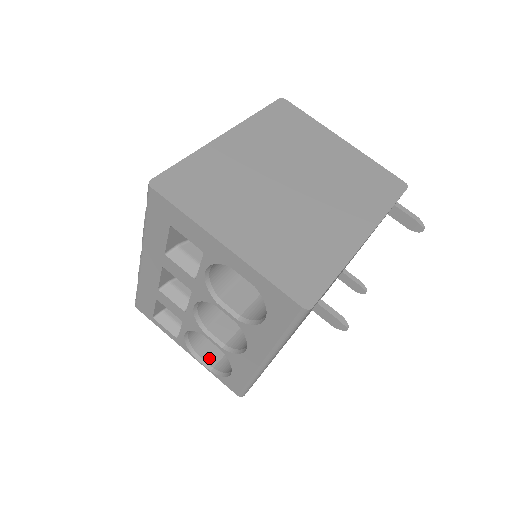
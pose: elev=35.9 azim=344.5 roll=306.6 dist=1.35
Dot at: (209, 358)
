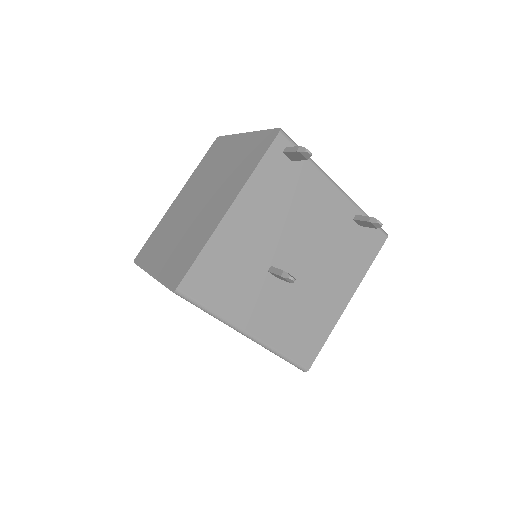
Dot at: occluded
